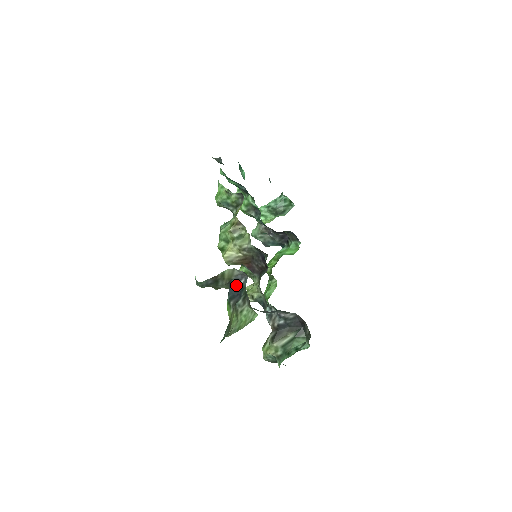
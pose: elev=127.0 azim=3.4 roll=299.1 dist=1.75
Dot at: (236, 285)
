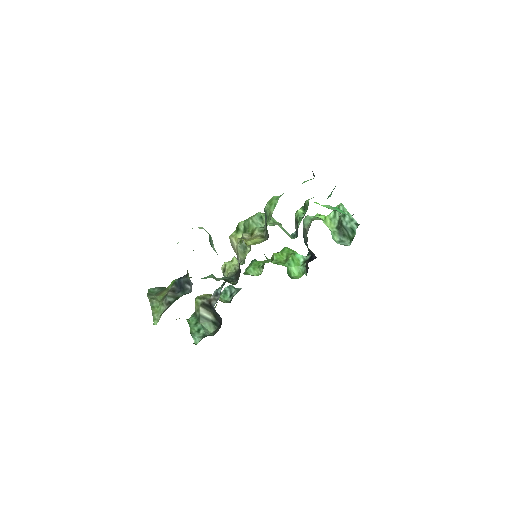
Dot at: (185, 283)
